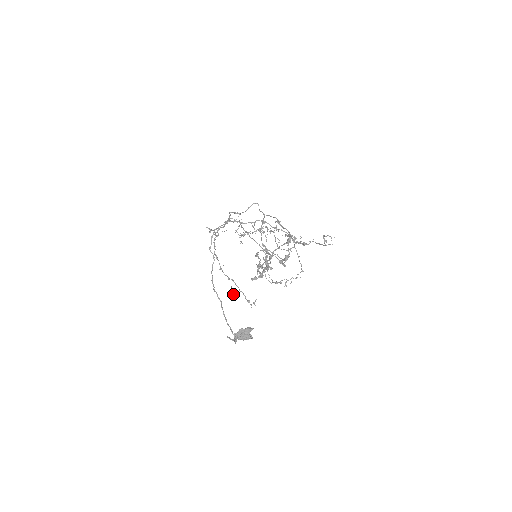
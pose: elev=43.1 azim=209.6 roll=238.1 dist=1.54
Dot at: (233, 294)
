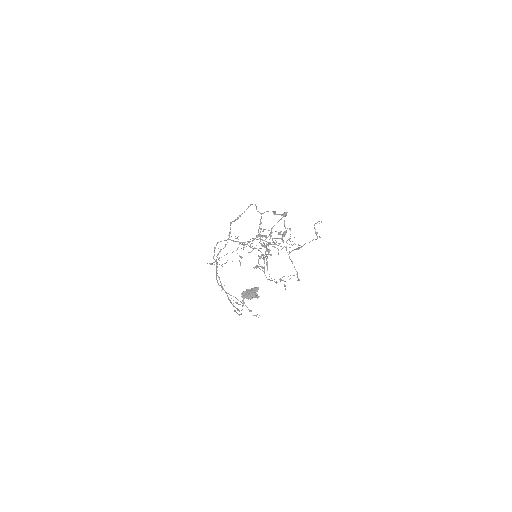
Dot at: (236, 303)
